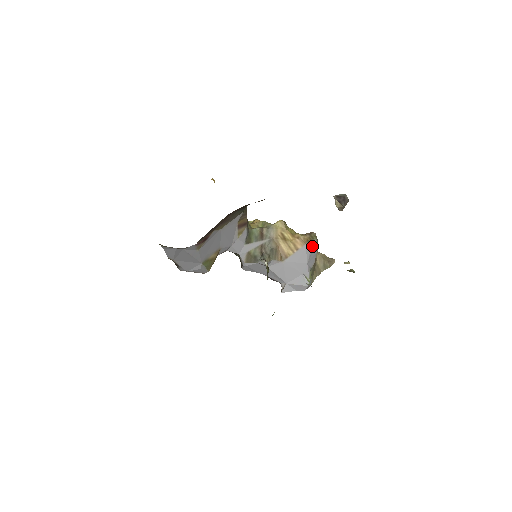
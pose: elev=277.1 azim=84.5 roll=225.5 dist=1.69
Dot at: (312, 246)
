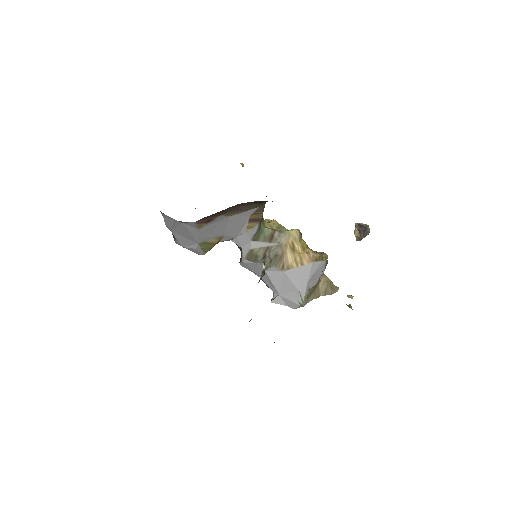
Dot at: (319, 266)
